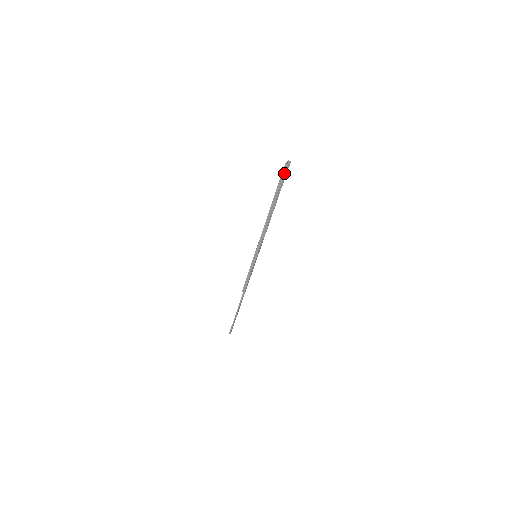
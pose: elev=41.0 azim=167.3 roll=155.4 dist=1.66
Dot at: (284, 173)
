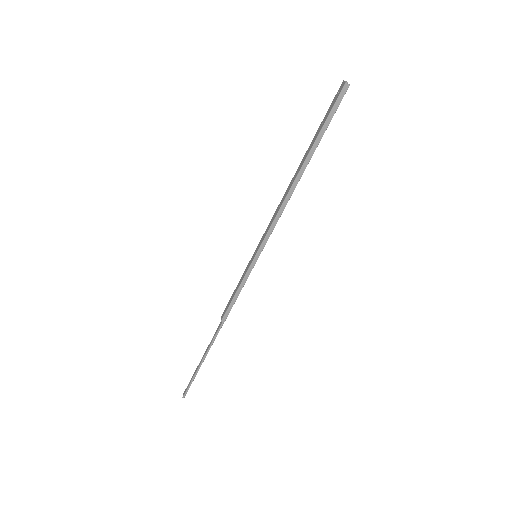
Dot at: (340, 99)
